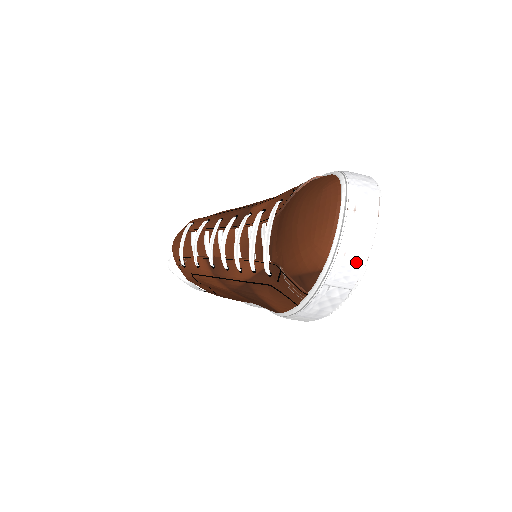
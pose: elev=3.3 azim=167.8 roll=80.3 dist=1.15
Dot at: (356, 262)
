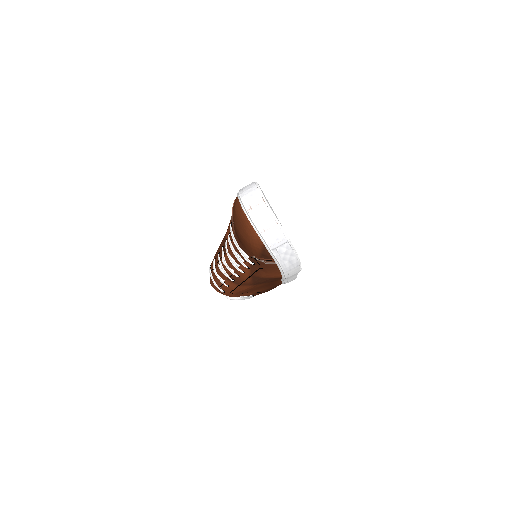
Dot at: (273, 229)
